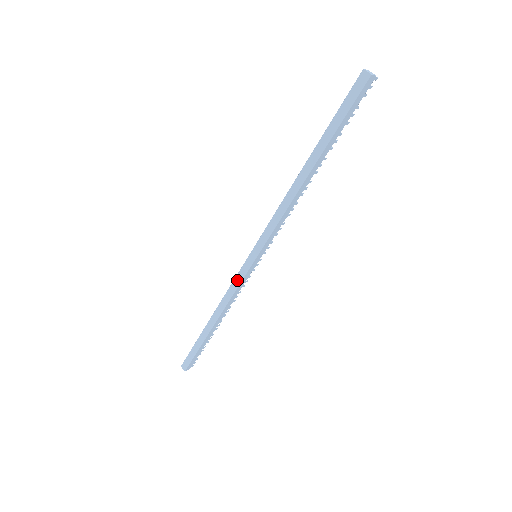
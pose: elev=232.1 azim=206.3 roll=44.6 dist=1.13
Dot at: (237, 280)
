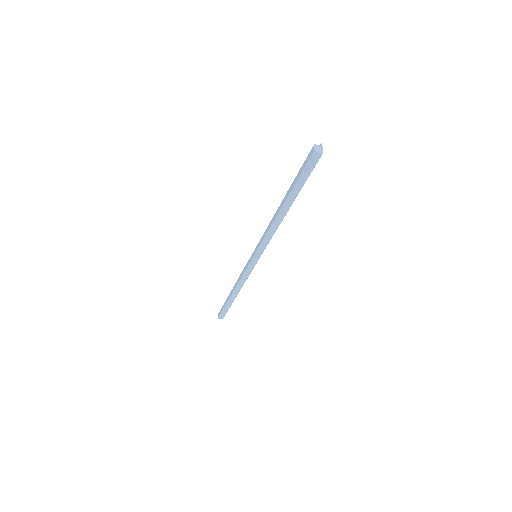
Dot at: (247, 272)
